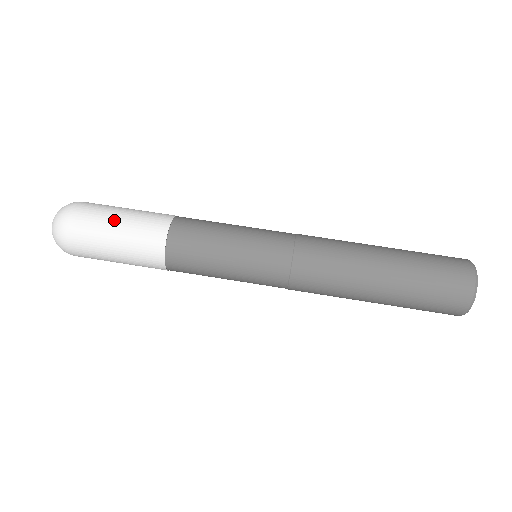
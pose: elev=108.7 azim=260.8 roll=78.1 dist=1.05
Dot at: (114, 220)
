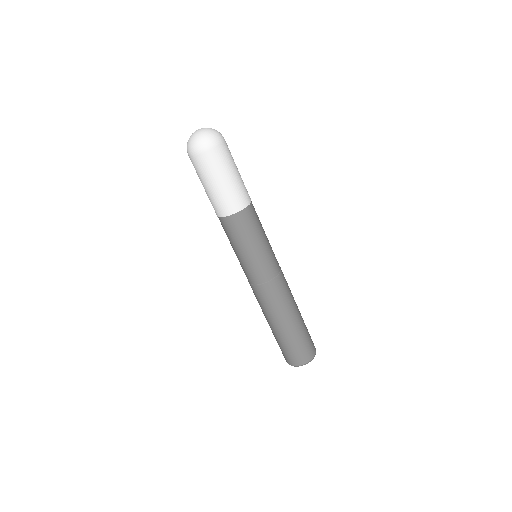
Dot at: (234, 171)
